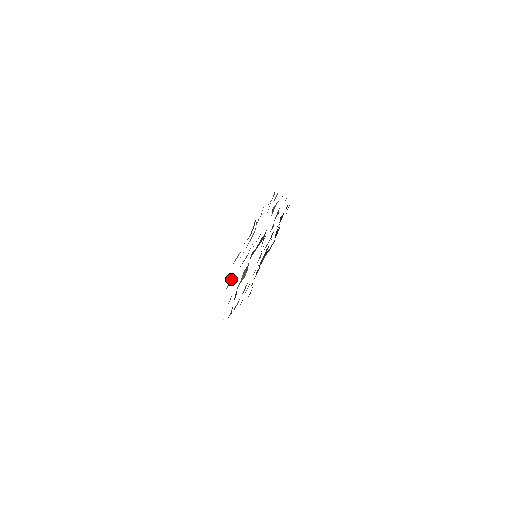
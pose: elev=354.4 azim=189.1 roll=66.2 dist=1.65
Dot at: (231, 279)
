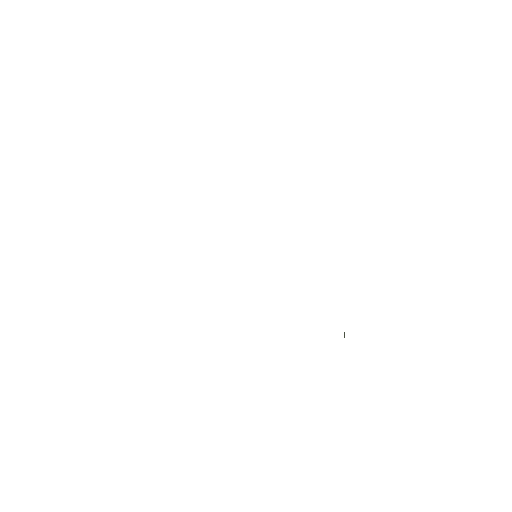
Dot at: occluded
